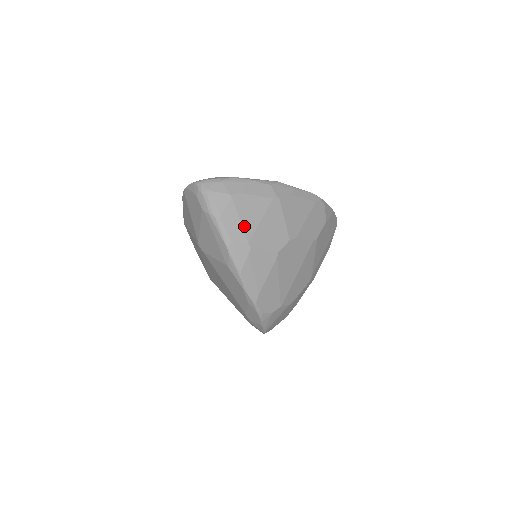
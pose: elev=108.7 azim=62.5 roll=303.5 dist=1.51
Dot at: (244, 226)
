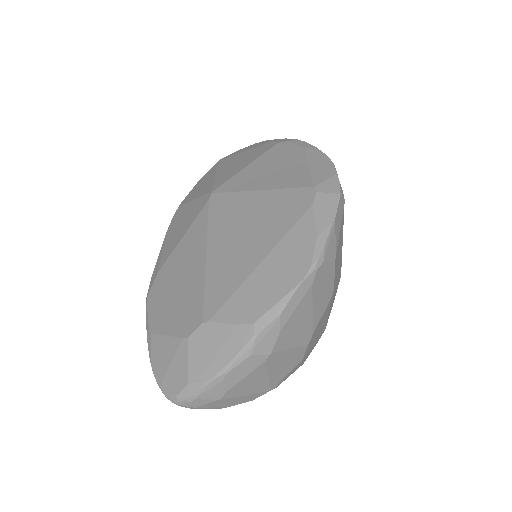
Dot at: (255, 392)
